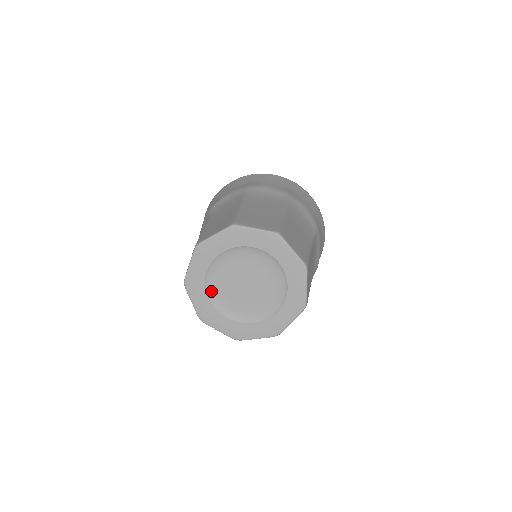
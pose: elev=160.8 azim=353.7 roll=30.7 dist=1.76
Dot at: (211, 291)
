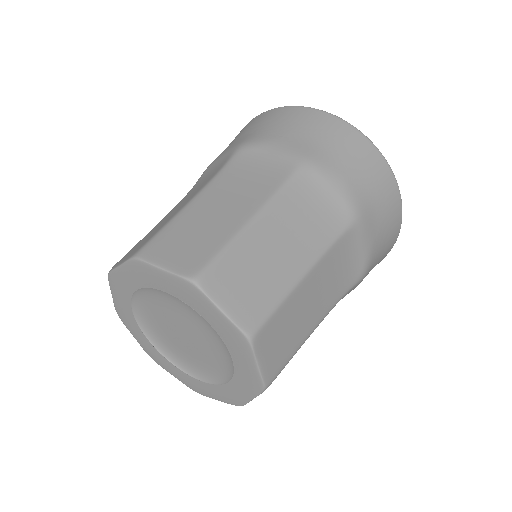
Dot at: (139, 304)
